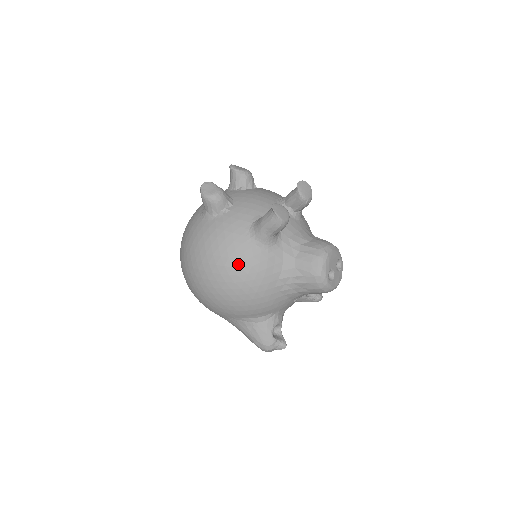
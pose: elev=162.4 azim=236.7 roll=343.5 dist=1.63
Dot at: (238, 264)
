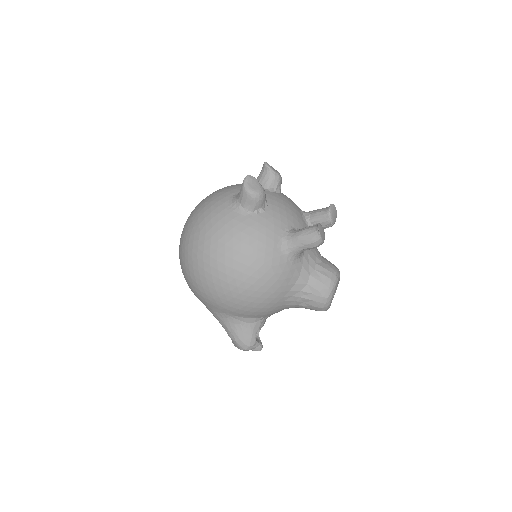
Dot at: (263, 268)
